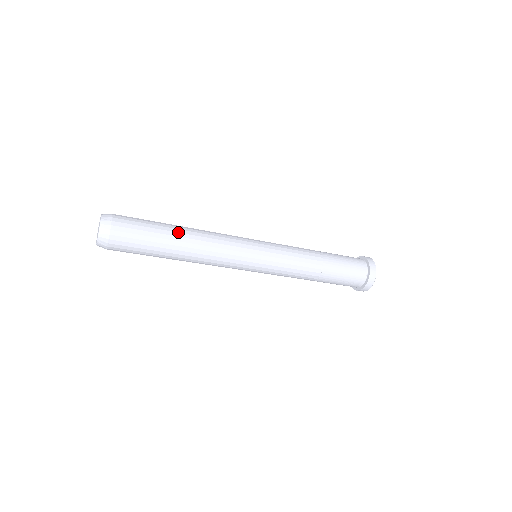
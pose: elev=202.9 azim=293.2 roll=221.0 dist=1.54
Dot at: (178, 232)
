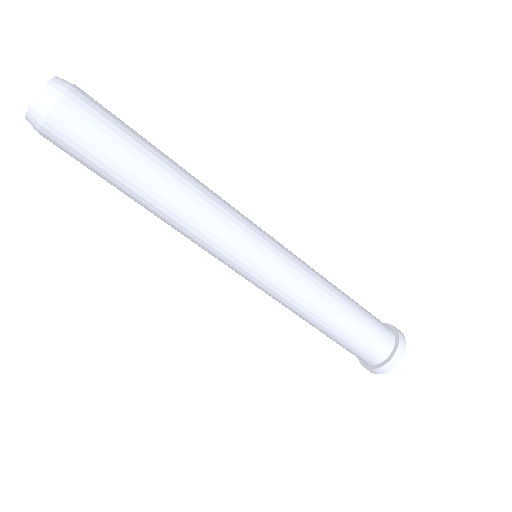
Dot at: (156, 171)
